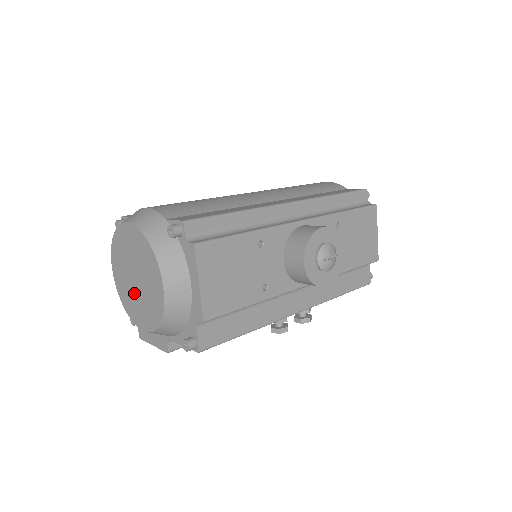
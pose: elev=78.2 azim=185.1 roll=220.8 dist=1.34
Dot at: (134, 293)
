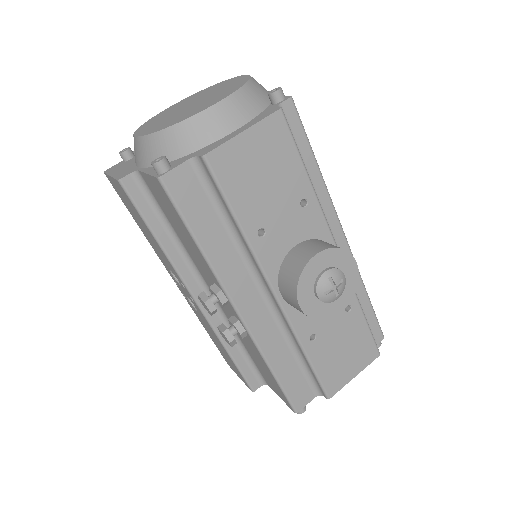
Dot at: (172, 114)
